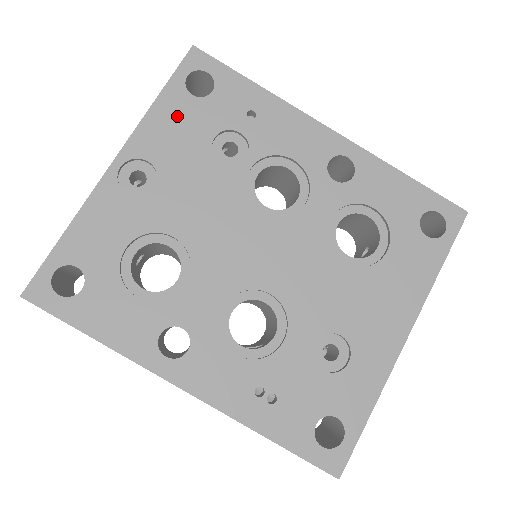
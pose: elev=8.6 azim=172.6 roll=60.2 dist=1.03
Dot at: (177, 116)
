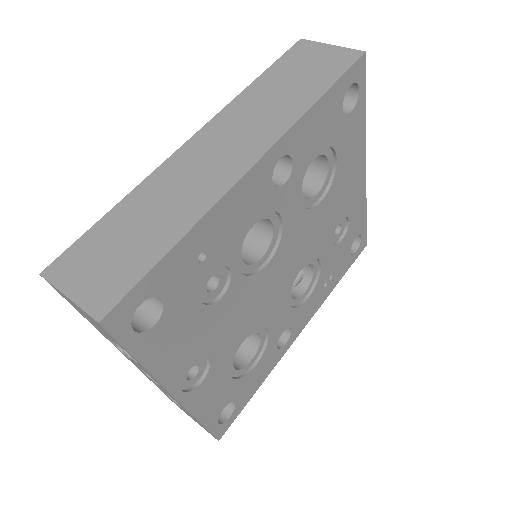
Dot at: (167, 341)
